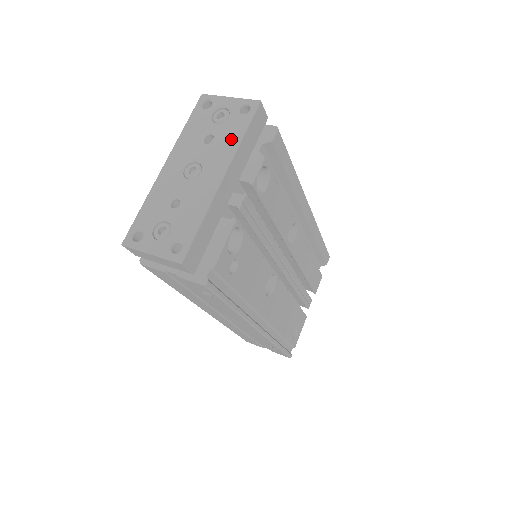
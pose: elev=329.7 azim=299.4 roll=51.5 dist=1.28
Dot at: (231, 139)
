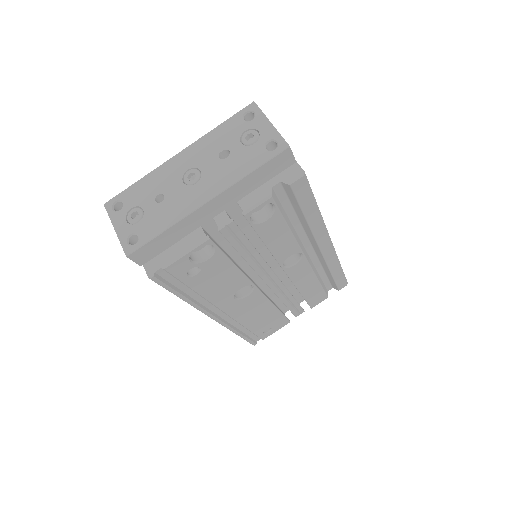
Dot at: (239, 168)
